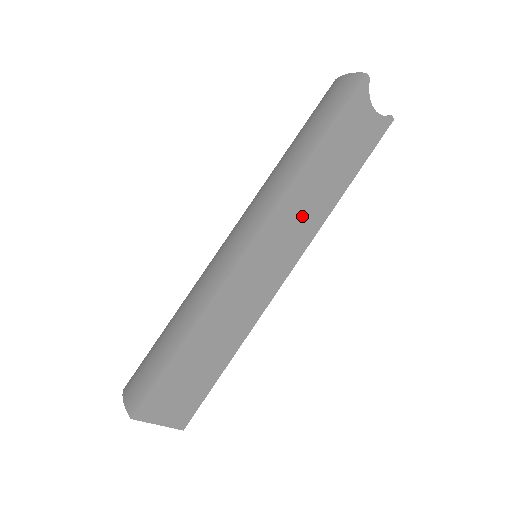
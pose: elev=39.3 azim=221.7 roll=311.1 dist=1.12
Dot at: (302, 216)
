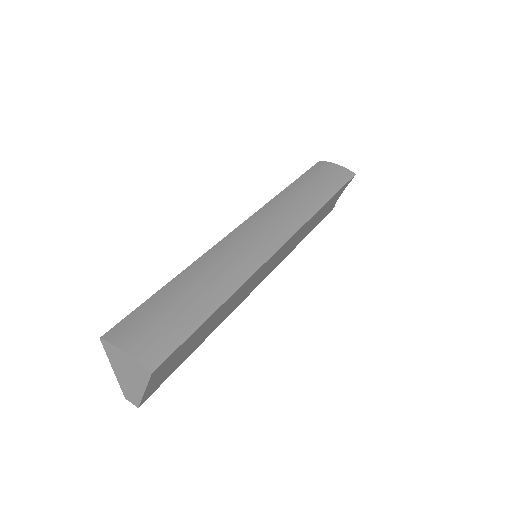
Dot at: (294, 243)
